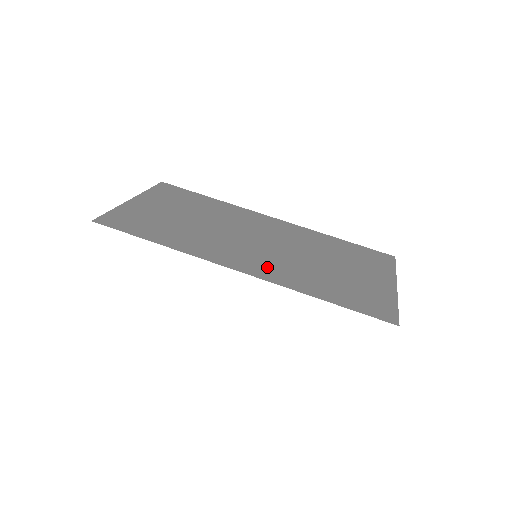
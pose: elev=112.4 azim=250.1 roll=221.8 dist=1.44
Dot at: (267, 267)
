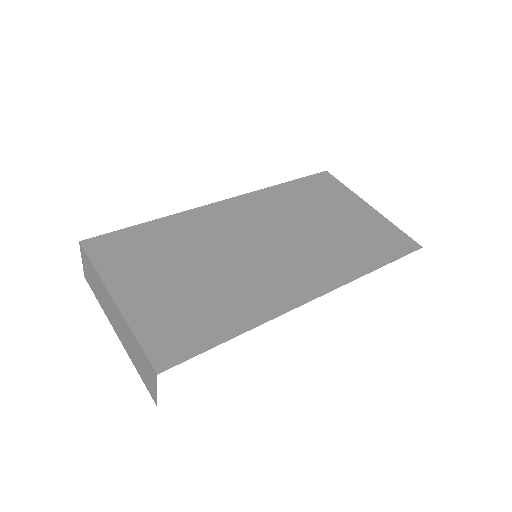
Dot at: (316, 271)
